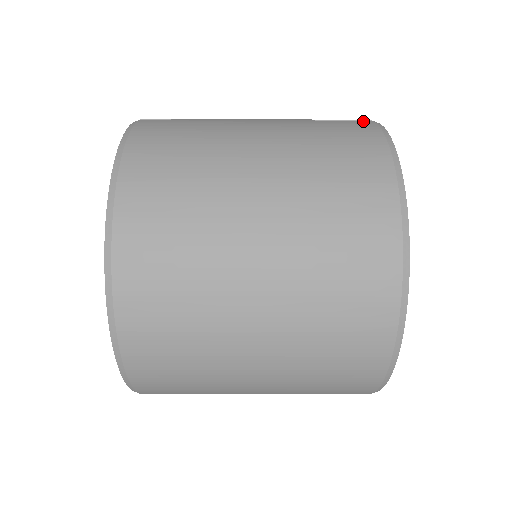
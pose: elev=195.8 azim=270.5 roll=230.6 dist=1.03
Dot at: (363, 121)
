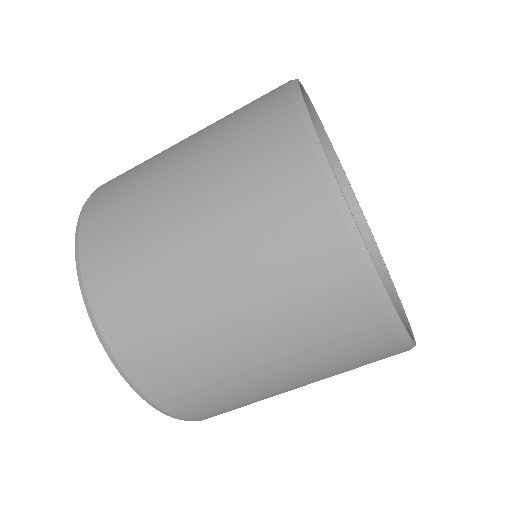
Dot at: occluded
